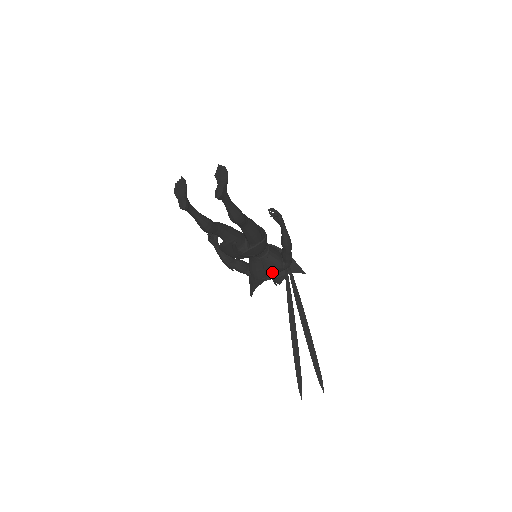
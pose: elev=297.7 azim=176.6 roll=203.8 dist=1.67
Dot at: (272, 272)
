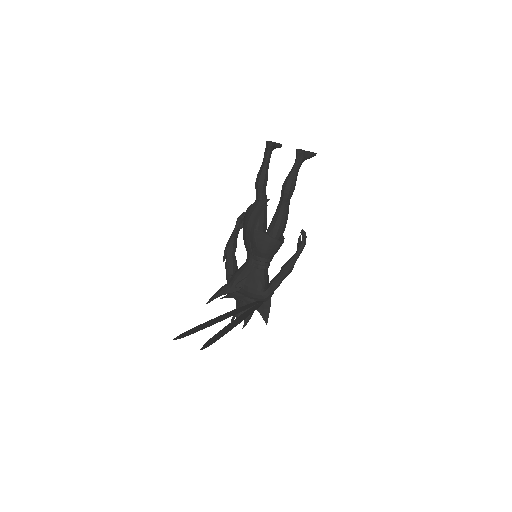
Dot at: (249, 287)
